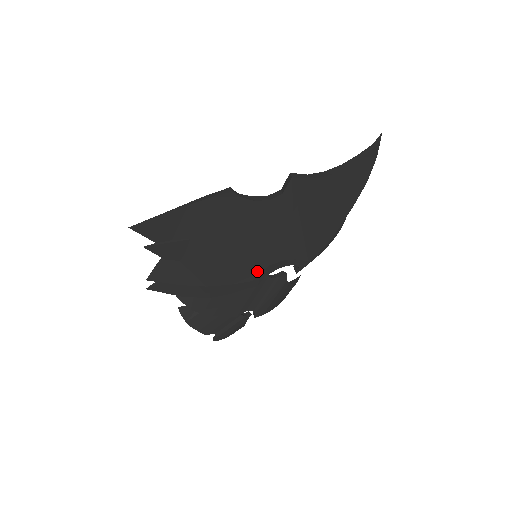
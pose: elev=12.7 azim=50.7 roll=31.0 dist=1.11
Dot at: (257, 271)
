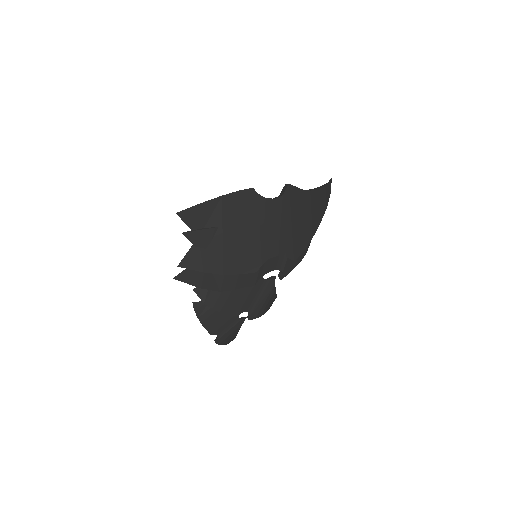
Dot at: (260, 263)
